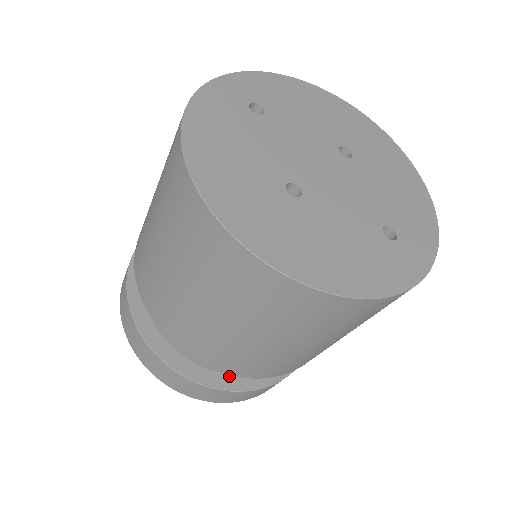
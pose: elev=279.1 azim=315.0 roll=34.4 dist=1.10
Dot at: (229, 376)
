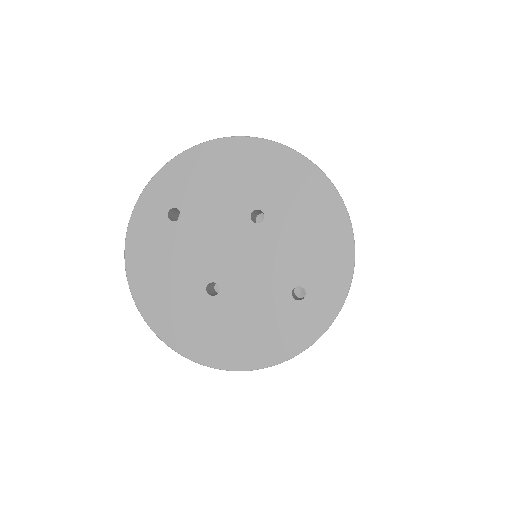
Dot at: occluded
